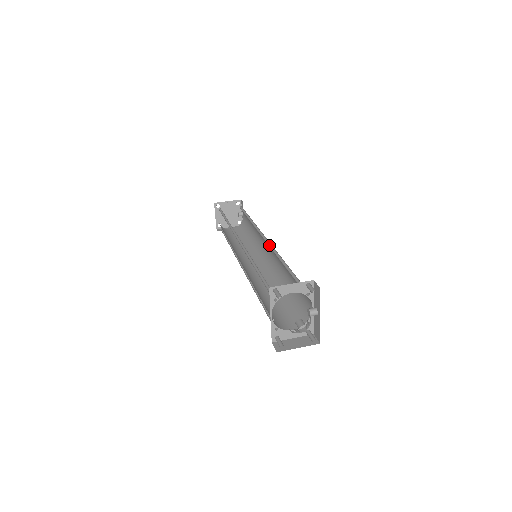
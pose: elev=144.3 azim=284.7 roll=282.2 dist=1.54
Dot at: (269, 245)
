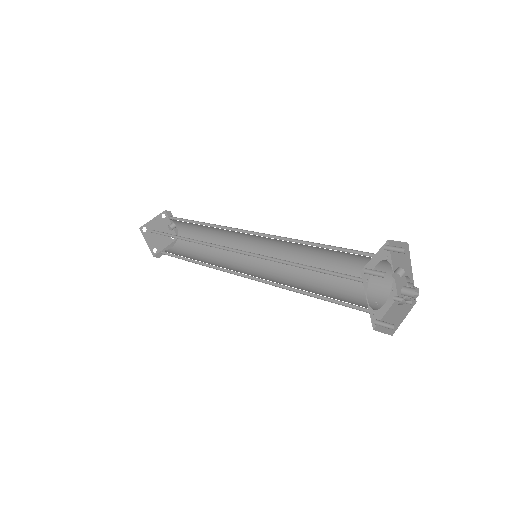
Dot at: occluded
